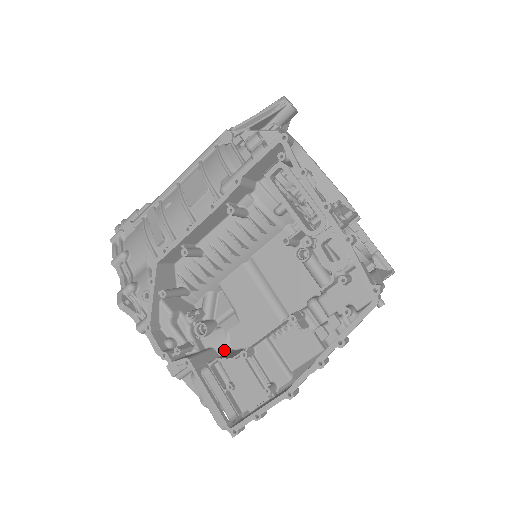
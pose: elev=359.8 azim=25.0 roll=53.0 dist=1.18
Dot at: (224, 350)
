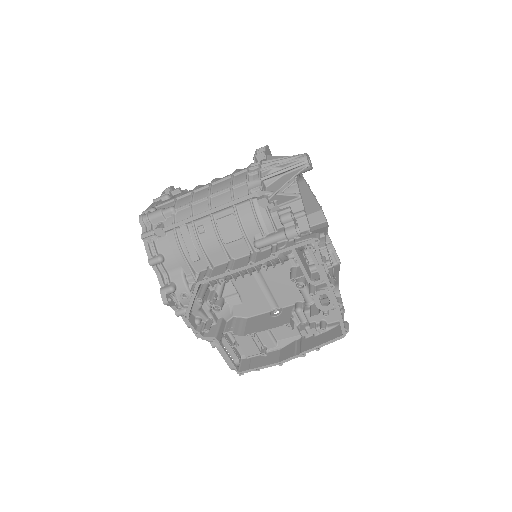
Dot at: (229, 317)
